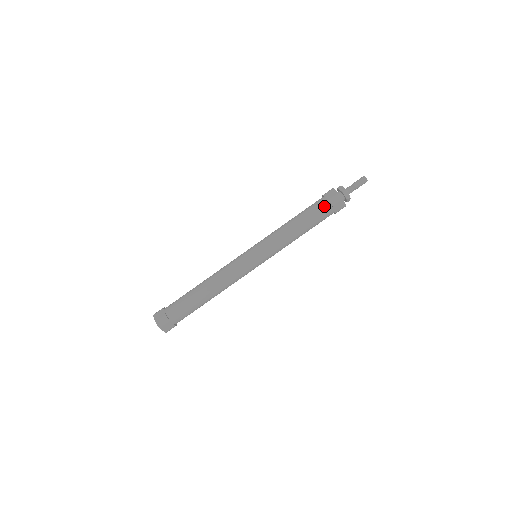
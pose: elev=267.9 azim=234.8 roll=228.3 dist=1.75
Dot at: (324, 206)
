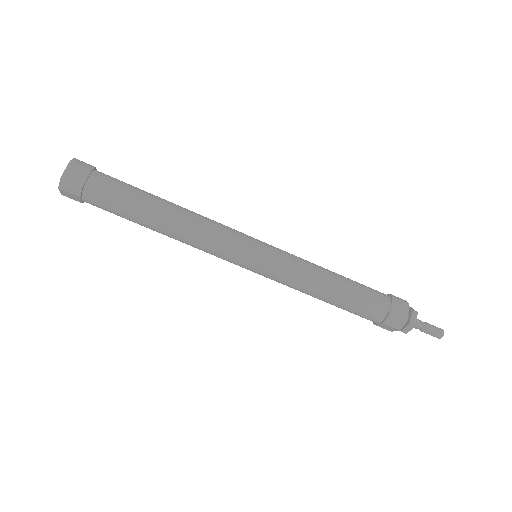
Dot at: (377, 313)
